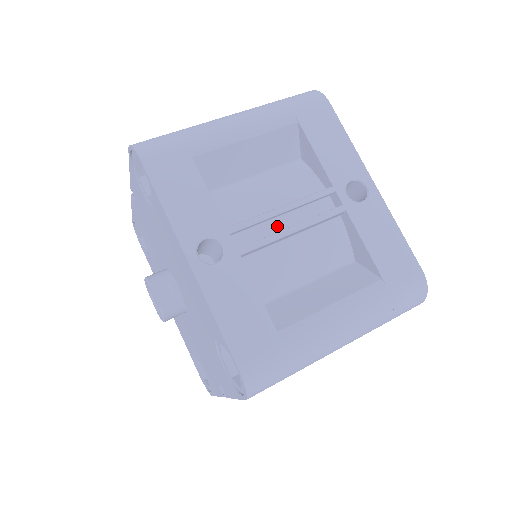
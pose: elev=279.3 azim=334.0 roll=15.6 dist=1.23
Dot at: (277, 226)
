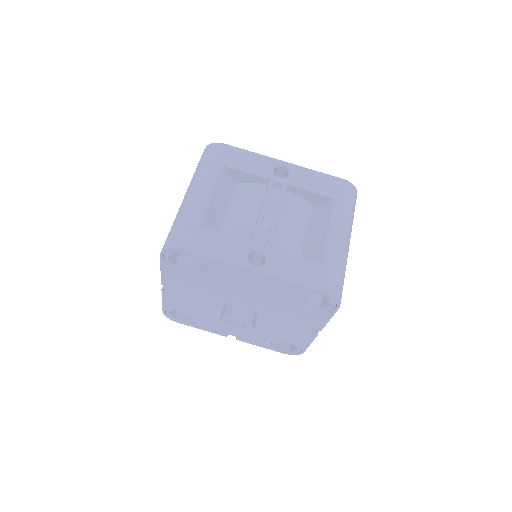
Dot at: (267, 221)
